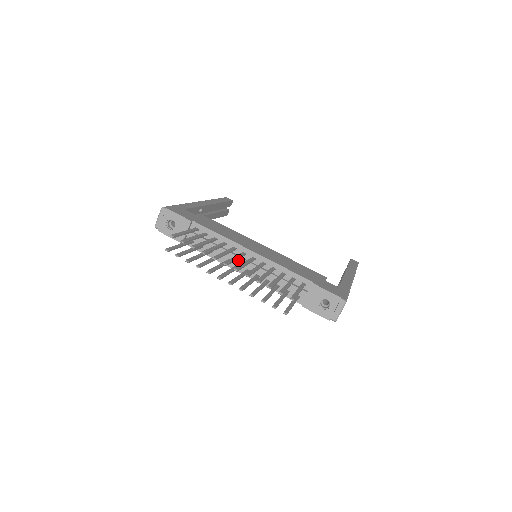
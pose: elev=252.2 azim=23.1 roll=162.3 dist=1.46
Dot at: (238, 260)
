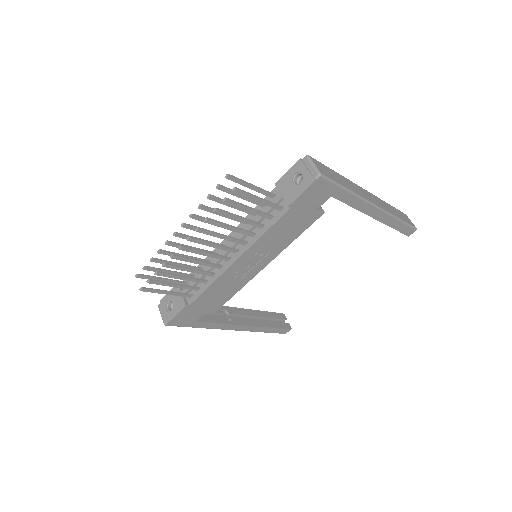
Dot at: occluded
